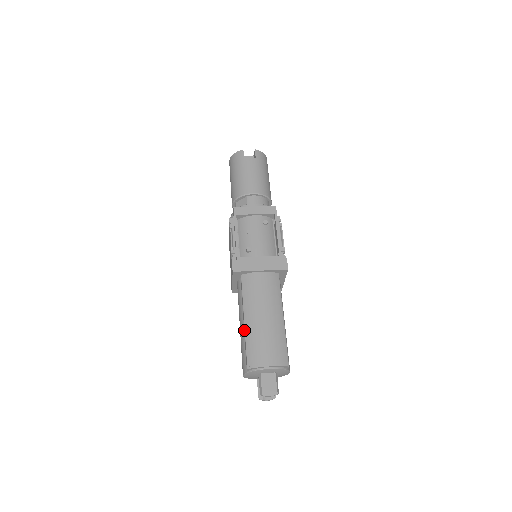
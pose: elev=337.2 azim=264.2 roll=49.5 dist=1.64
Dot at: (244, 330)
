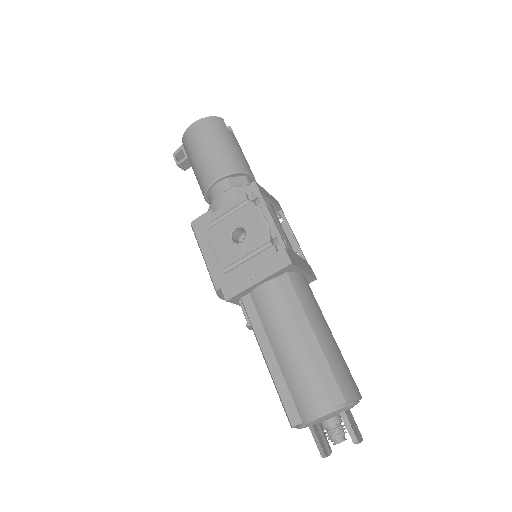
Dot at: (316, 348)
